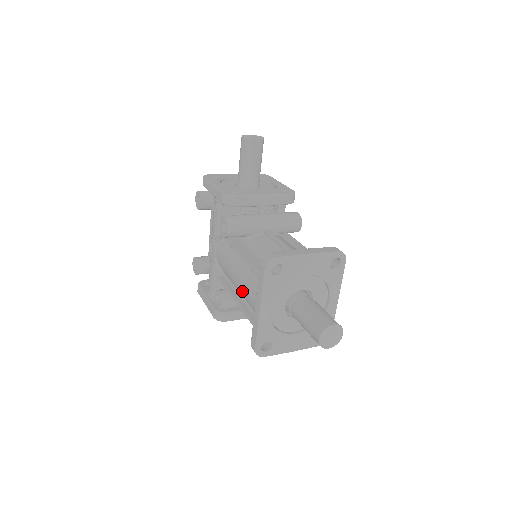
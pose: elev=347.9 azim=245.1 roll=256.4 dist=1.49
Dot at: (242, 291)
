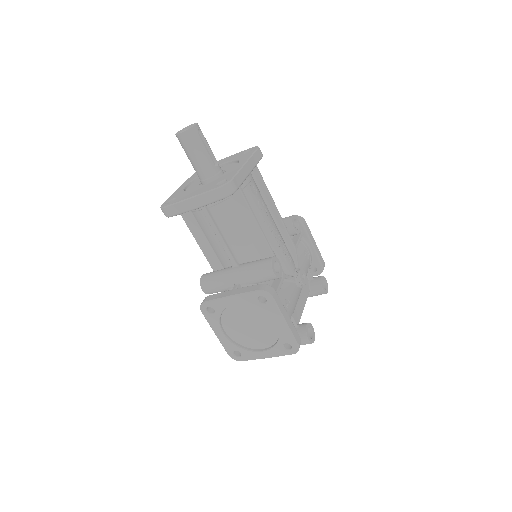
Dot at: occluded
